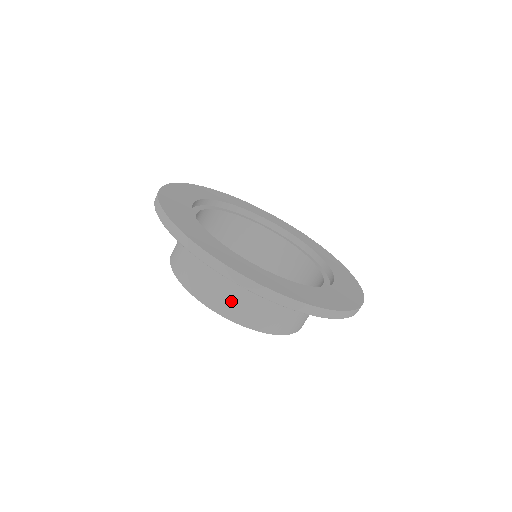
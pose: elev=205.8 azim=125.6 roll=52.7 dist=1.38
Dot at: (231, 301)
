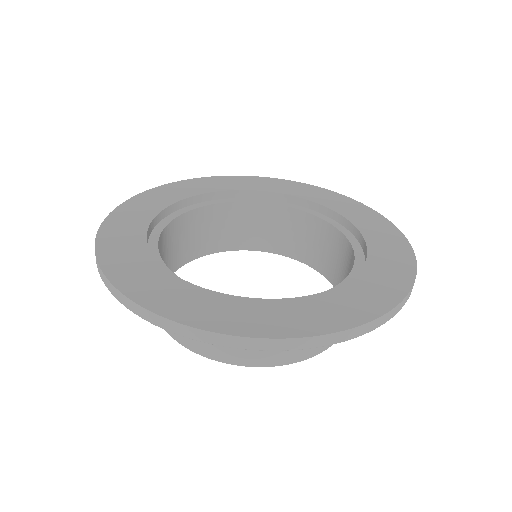
Dot at: occluded
